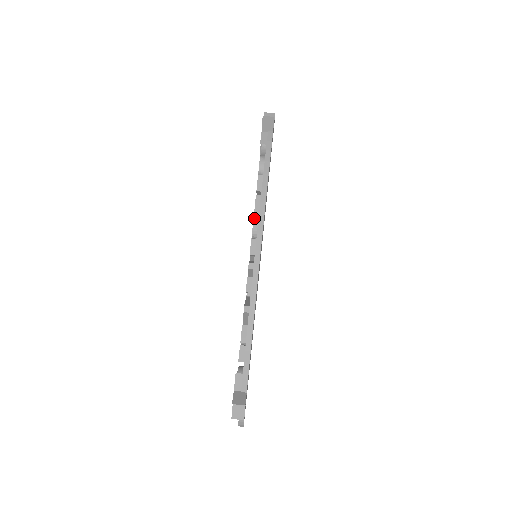
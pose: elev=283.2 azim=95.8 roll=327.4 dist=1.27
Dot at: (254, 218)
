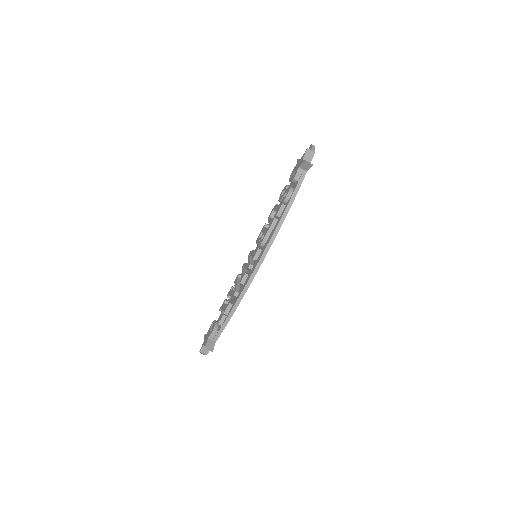
Dot at: (266, 234)
